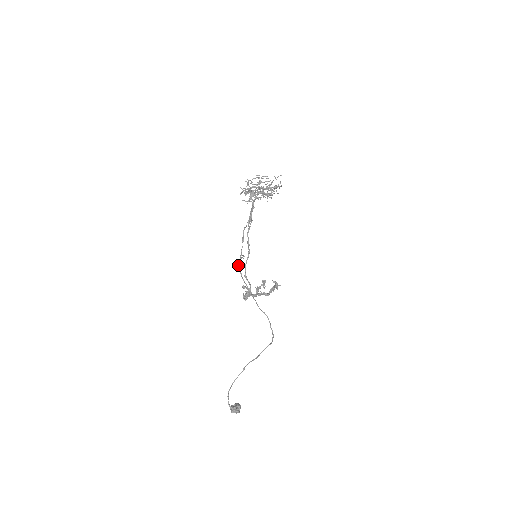
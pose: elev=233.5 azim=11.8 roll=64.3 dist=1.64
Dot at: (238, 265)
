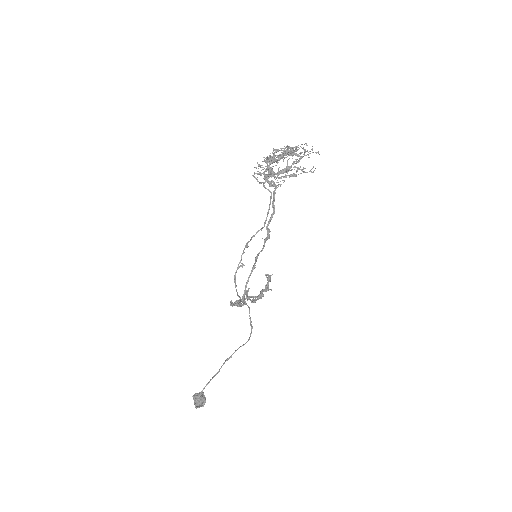
Dot at: (234, 276)
